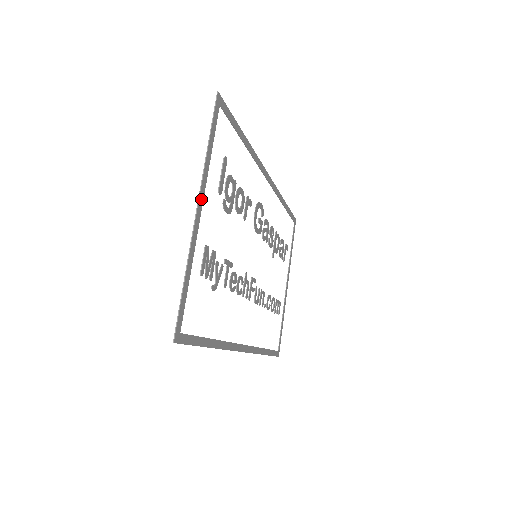
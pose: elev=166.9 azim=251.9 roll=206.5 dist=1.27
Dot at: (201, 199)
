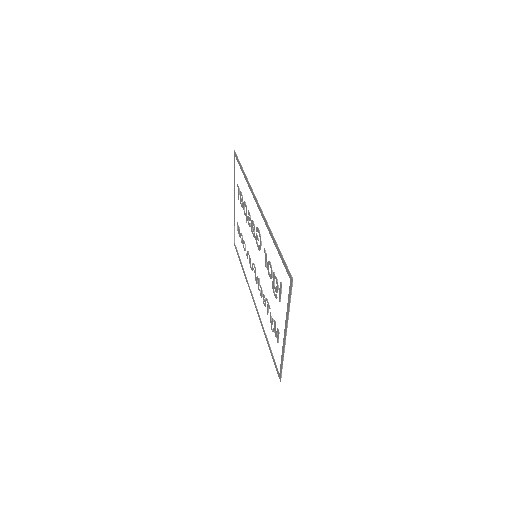
Dot at: (286, 329)
